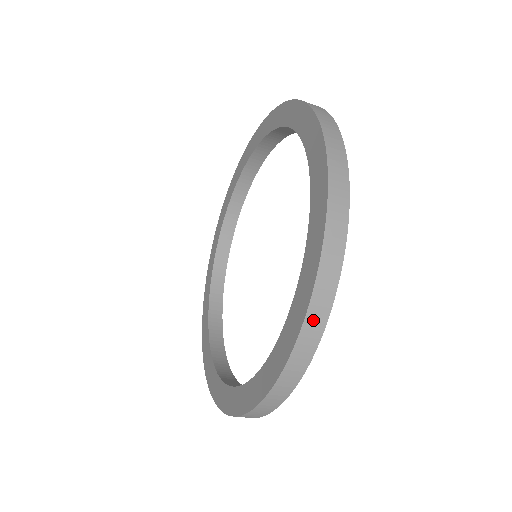
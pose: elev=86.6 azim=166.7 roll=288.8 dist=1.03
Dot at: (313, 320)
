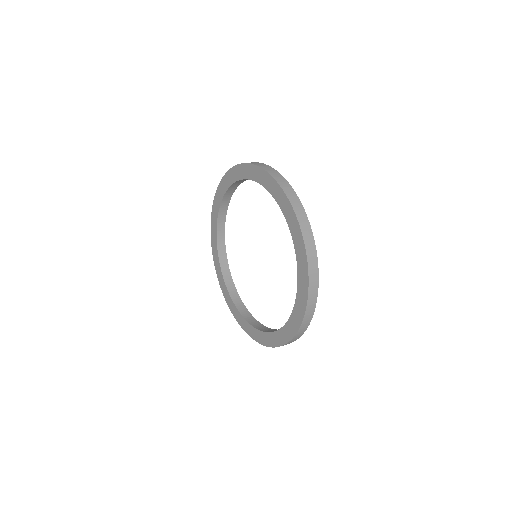
Dot at: (301, 330)
